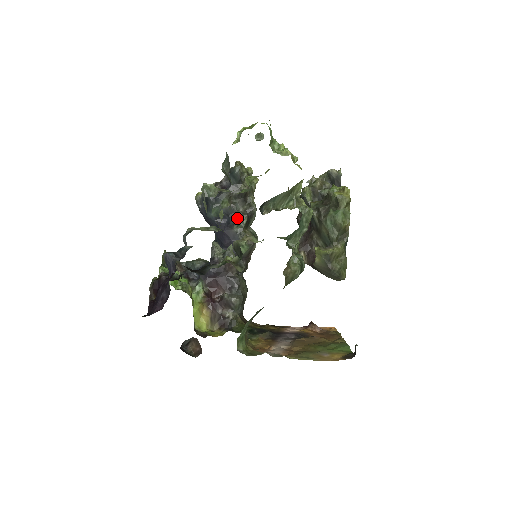
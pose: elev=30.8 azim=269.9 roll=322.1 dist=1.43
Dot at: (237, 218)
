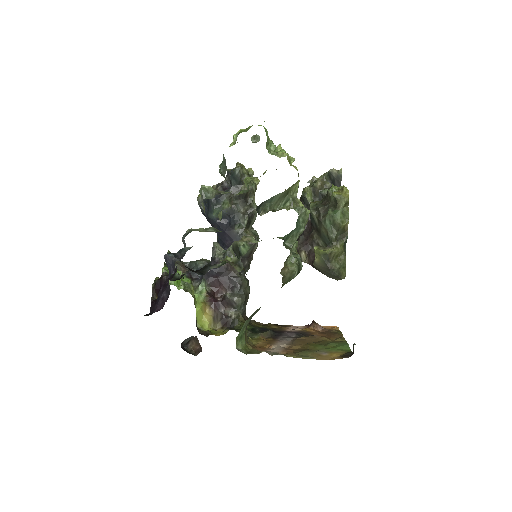
Dot at: (238, 219)
